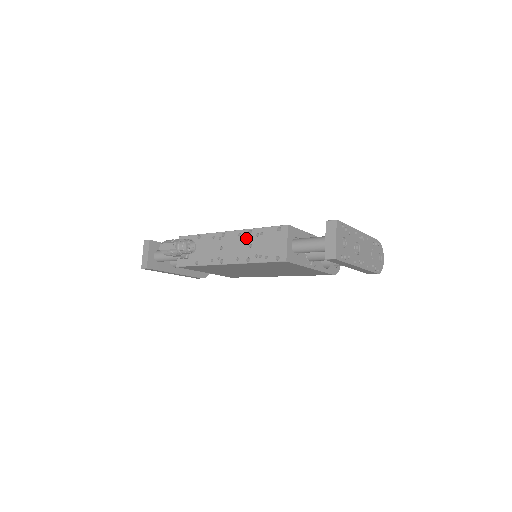
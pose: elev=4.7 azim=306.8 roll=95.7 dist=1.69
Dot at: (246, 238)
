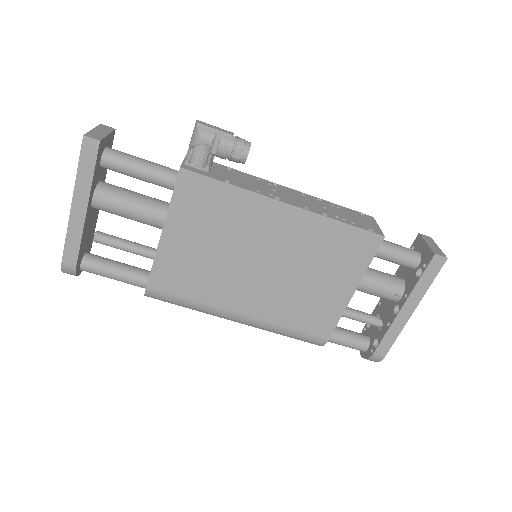
Dot at: (316, 200)
